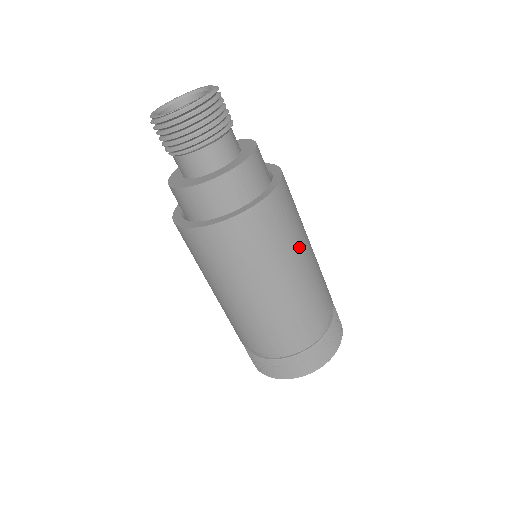
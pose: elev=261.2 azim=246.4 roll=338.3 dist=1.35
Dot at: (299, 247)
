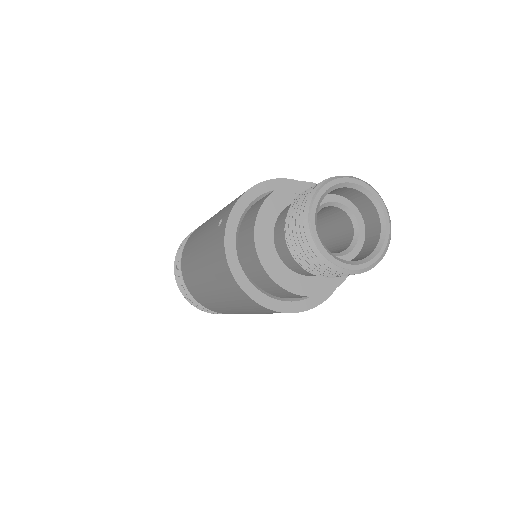
Dot at: occluded
